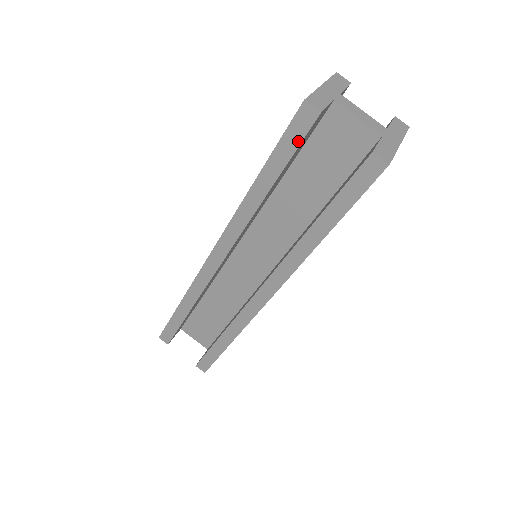
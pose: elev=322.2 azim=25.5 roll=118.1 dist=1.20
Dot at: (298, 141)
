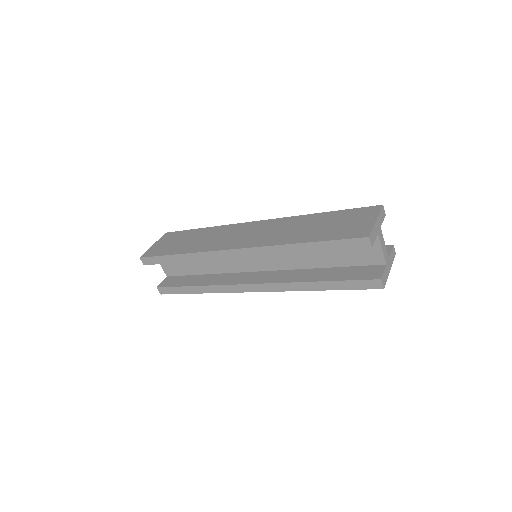
Dot at: (348, 248)
